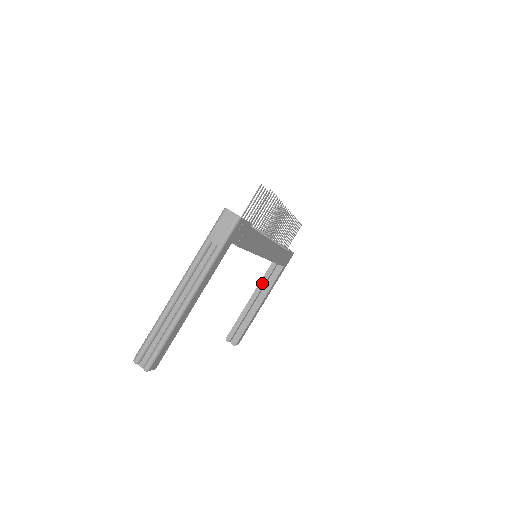
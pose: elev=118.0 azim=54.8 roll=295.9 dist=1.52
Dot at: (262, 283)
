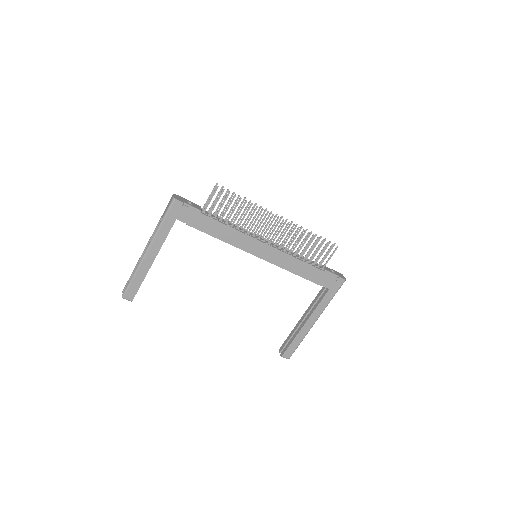
Dot at: (312, 303)
